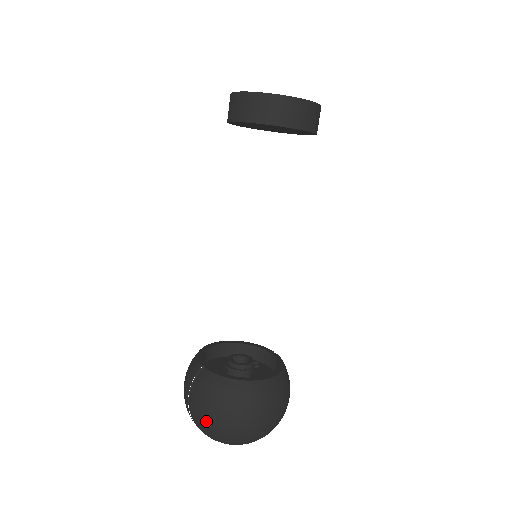
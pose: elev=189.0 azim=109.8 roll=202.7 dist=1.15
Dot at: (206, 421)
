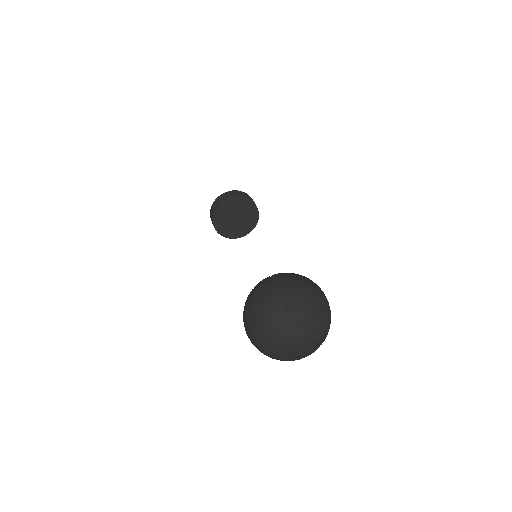
Dot at: (299, 288)
